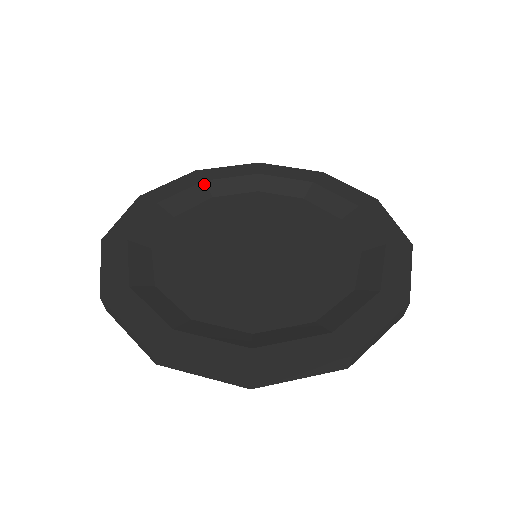
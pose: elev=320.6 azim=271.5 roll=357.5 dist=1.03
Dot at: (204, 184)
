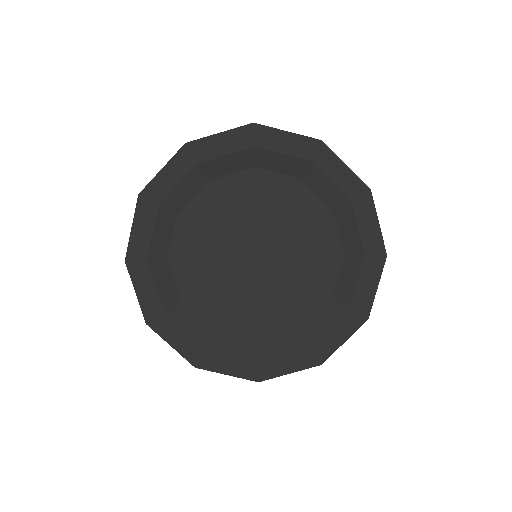
Dot at: (198, 168)
